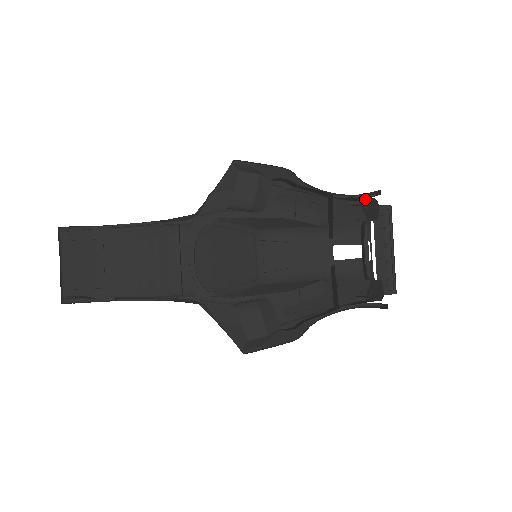
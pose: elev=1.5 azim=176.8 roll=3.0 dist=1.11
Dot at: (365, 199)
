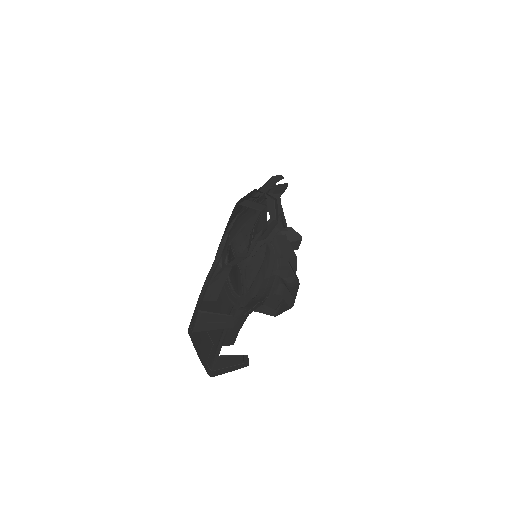
Dot at: (278, 185)
